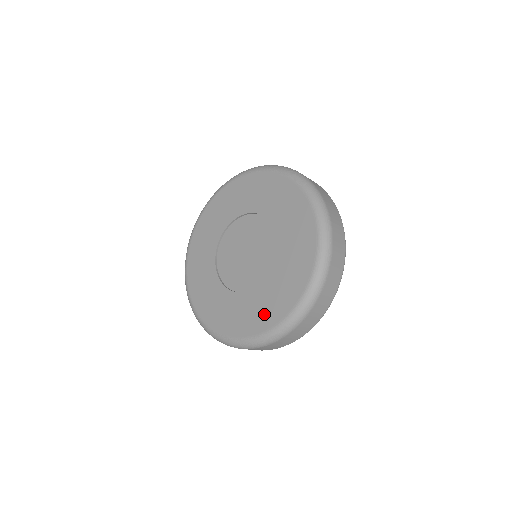
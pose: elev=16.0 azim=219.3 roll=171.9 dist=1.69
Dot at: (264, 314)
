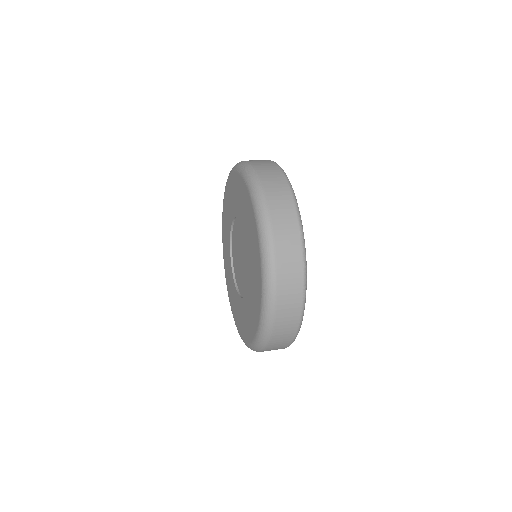
Dot at: (236, 314)
